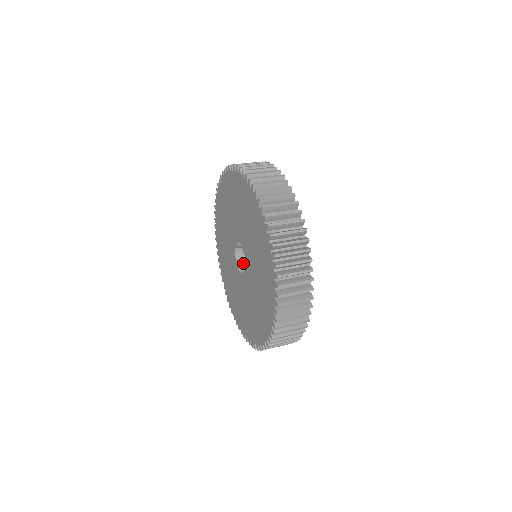
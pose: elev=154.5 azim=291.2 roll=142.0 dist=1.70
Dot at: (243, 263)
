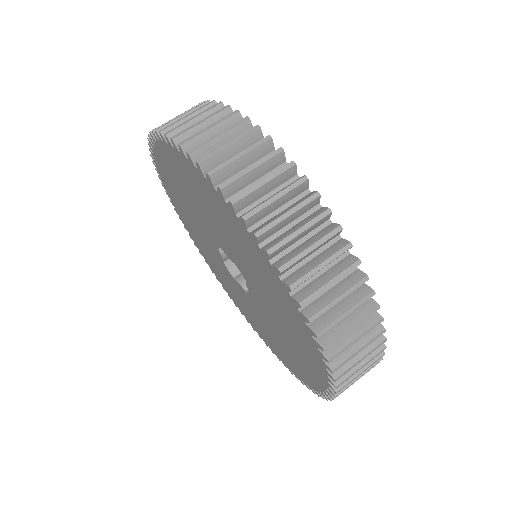
Dot at: occluded
